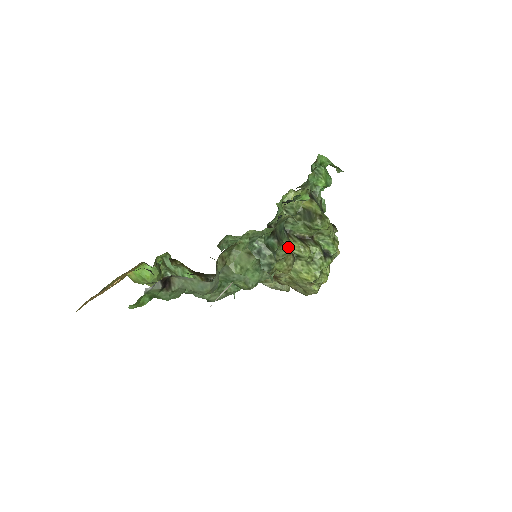
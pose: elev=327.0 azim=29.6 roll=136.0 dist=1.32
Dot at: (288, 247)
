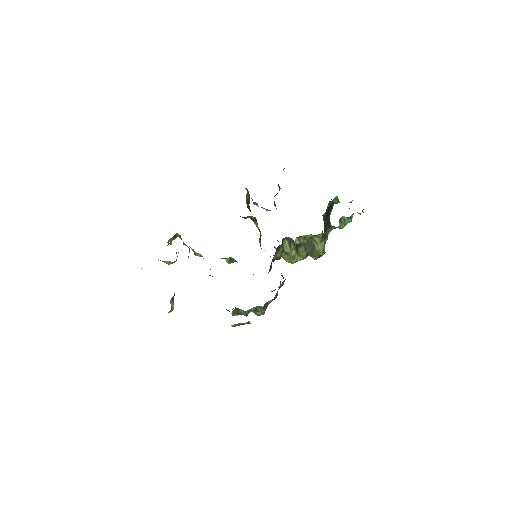
Dot at: occluded
